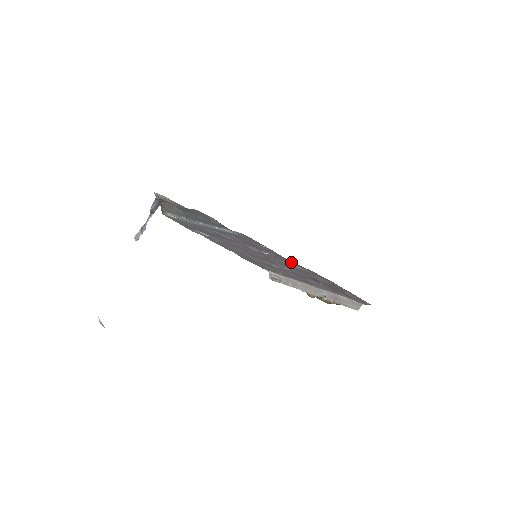
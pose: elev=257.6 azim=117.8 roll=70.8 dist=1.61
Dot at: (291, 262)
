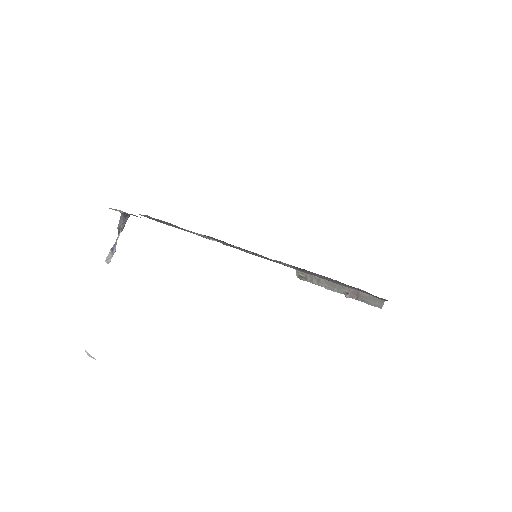
Dot at: occluded
